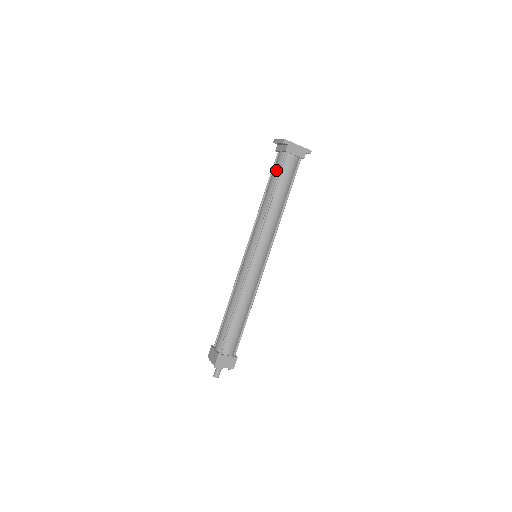
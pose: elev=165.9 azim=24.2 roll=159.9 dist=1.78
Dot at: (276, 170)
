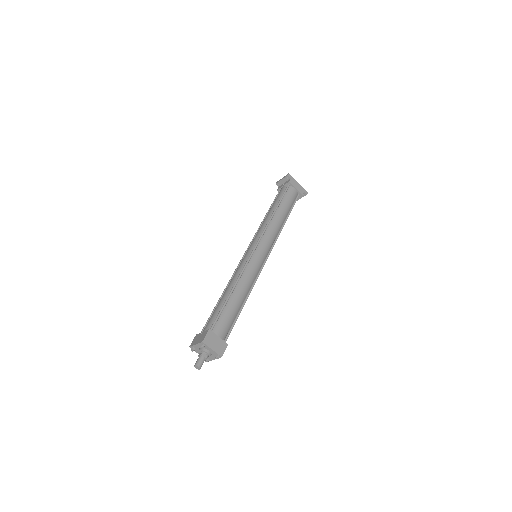
Dot at: (279, 195)
